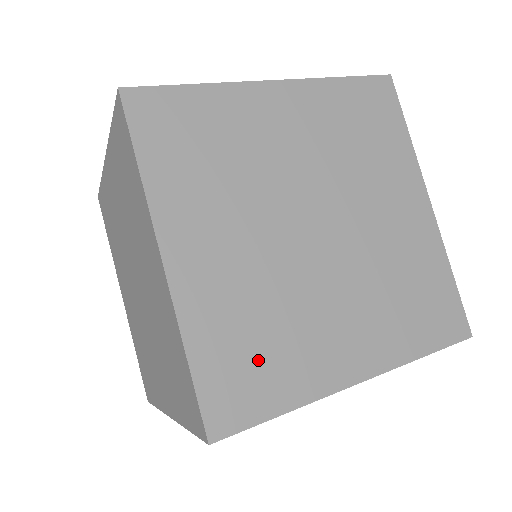
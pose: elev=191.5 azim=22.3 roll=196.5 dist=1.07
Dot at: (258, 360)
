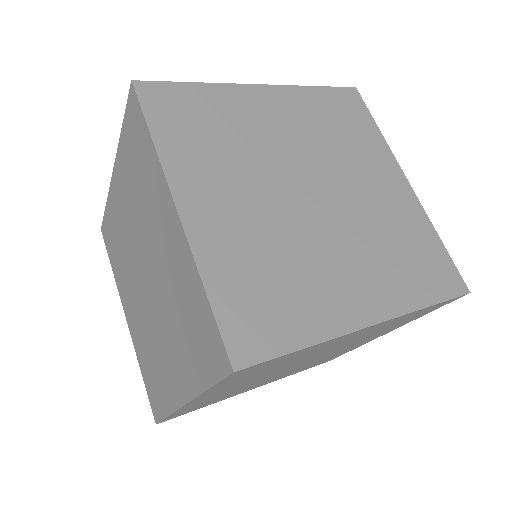
Dot at: (273, 298)
